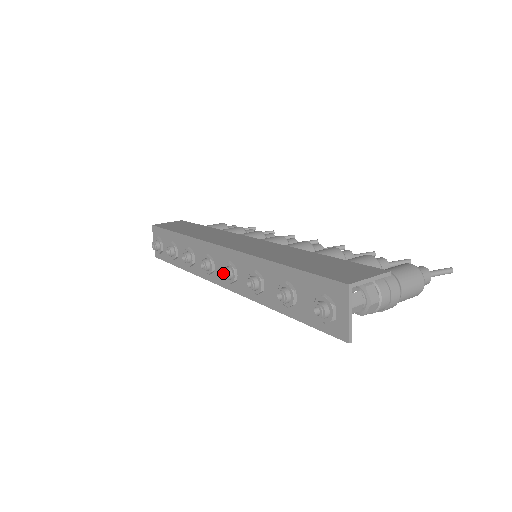
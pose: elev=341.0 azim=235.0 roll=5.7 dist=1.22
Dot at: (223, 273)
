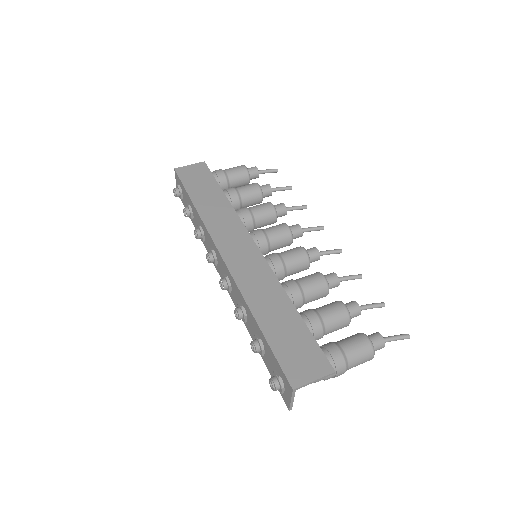
Dot at: (221, 282)
